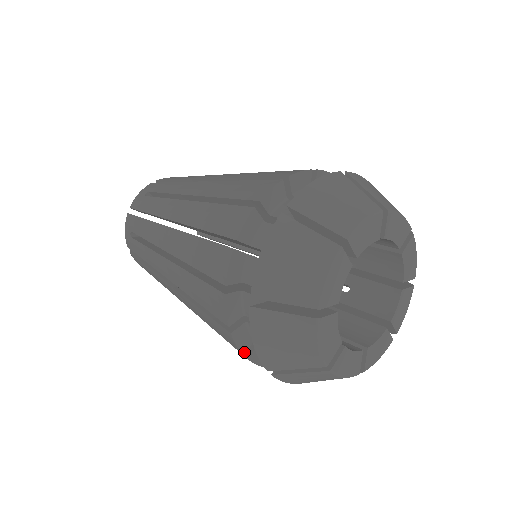
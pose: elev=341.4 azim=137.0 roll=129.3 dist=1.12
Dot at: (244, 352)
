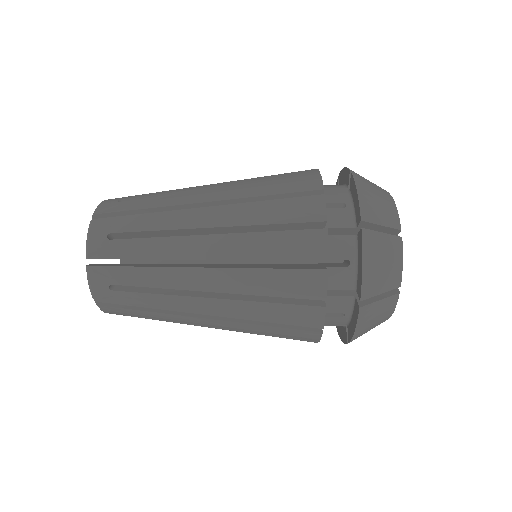
Dot at: (326, 220)
